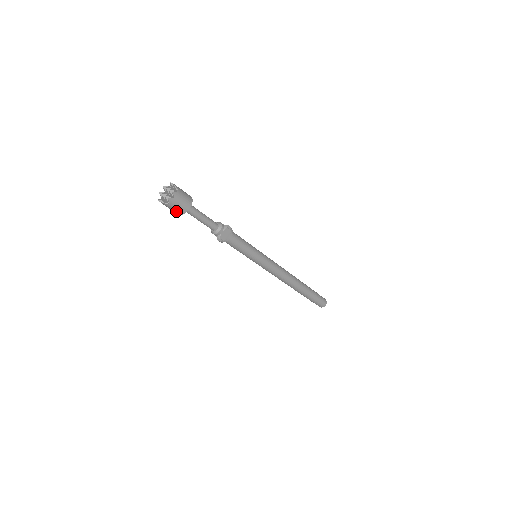
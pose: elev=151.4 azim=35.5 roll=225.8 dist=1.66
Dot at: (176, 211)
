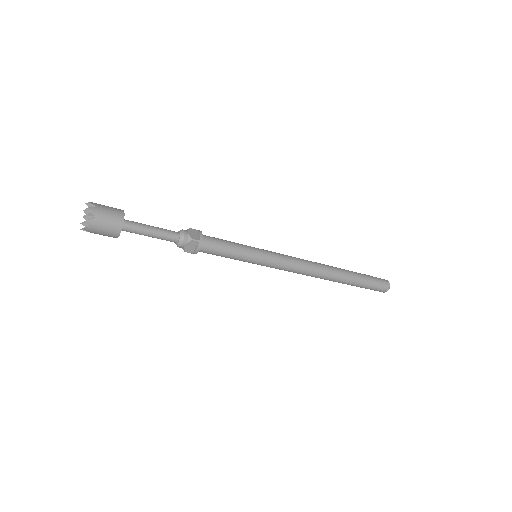
Dot at: (106, 235)
